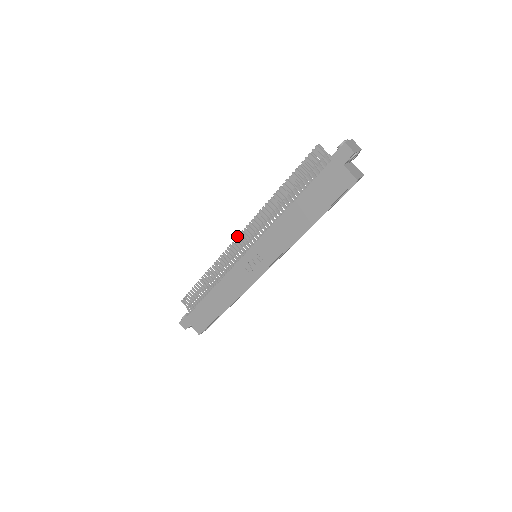
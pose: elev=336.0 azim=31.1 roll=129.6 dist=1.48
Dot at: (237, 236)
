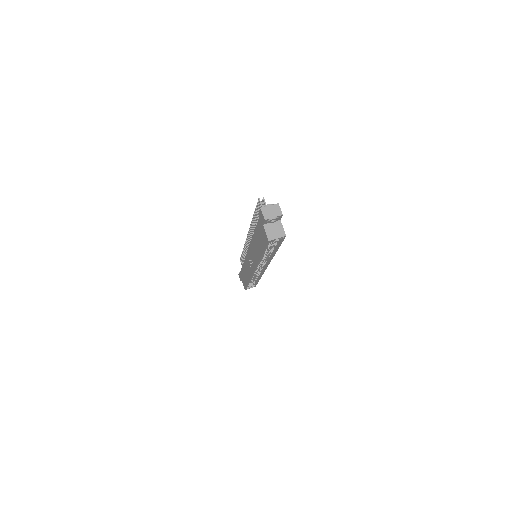
Dot at: (247, 236)
